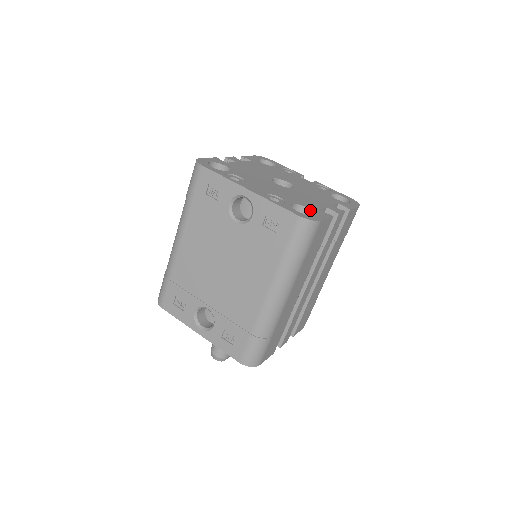
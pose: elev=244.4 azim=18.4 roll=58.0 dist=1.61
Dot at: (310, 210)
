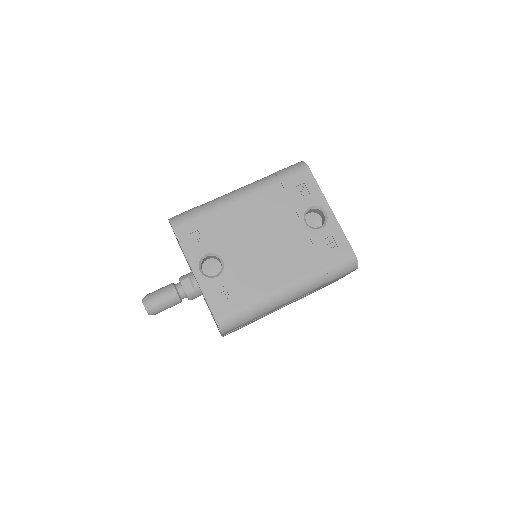
Dot at: occluded
